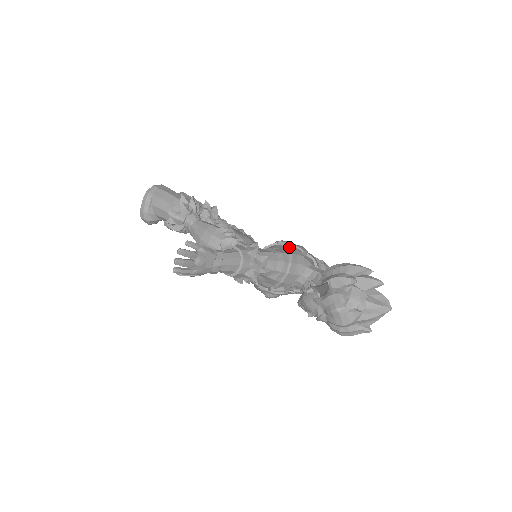
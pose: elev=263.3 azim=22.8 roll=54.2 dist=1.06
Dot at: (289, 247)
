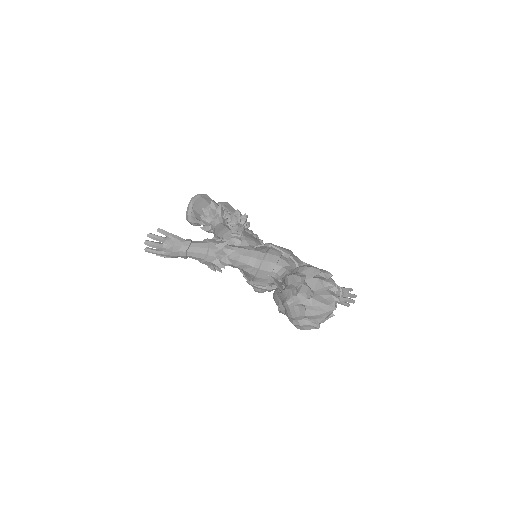
Dot at: (269, 248)
